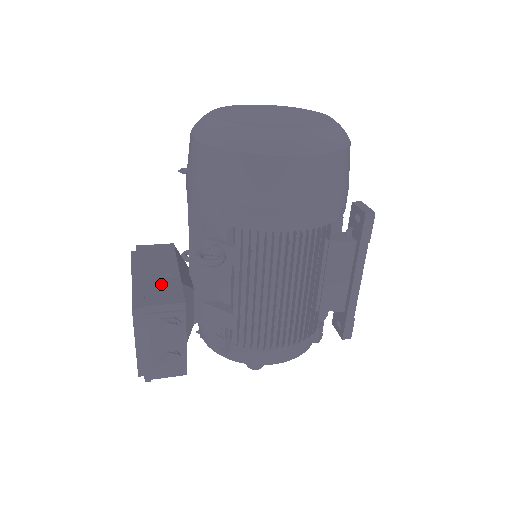
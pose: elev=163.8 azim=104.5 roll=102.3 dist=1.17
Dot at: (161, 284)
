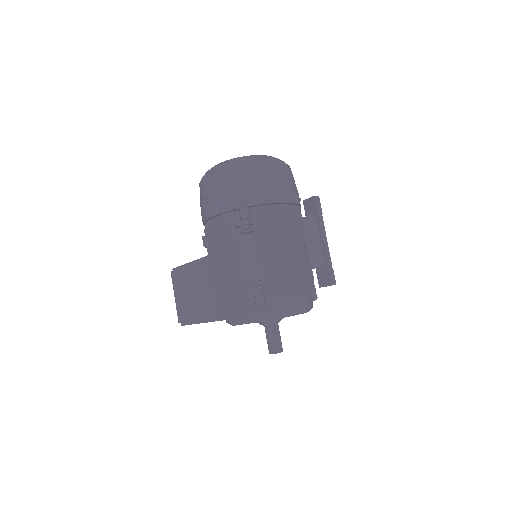
Dot at: occluded
